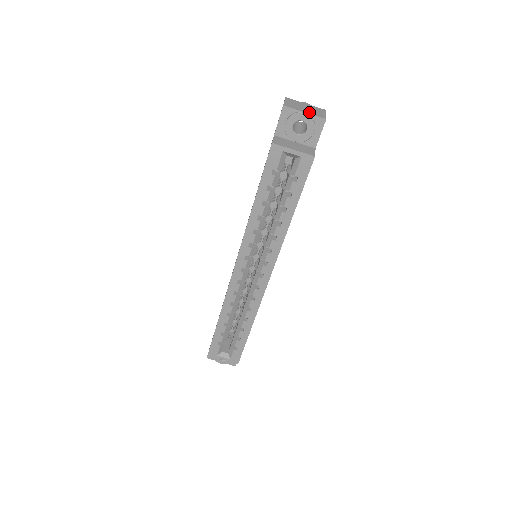
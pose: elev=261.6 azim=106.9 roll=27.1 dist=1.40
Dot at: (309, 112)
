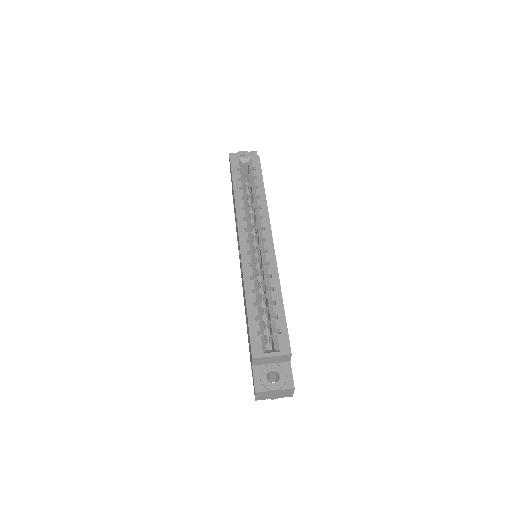
Dot at: occluded
